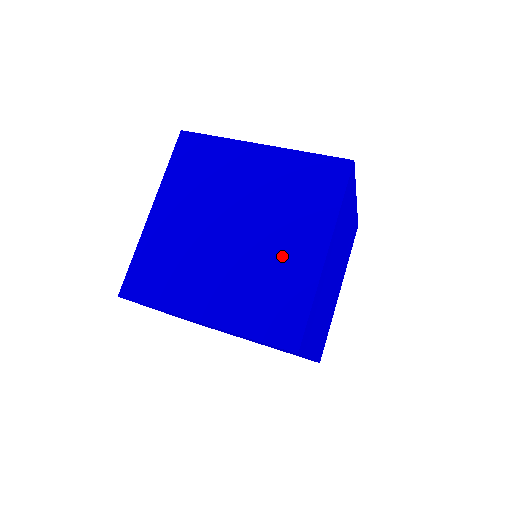
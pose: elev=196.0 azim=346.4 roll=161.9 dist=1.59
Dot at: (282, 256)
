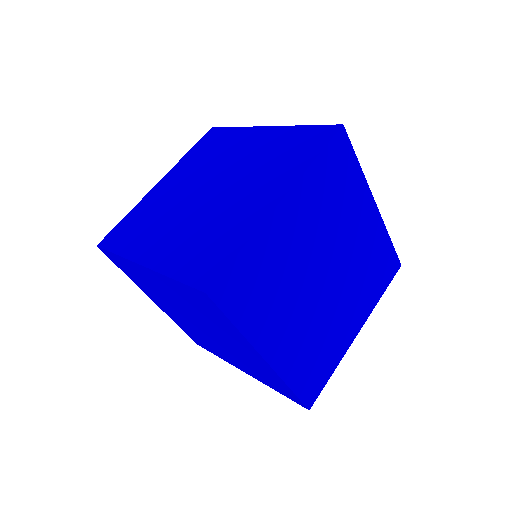
Dot at: (339, 321)
